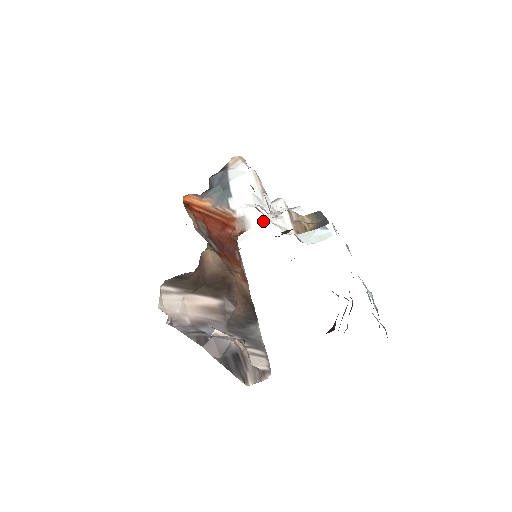
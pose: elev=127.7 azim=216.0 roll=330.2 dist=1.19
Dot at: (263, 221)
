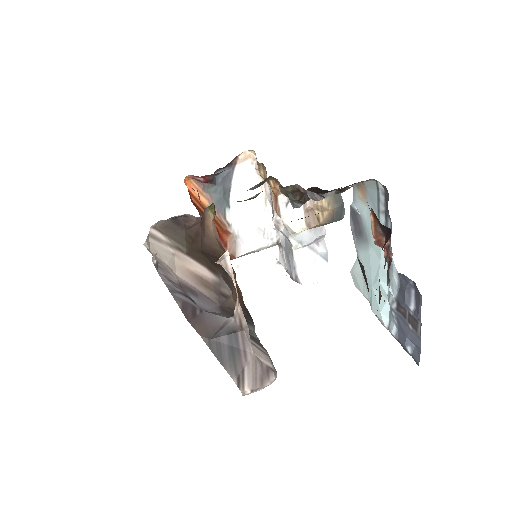
Dot at: (256, 249)
